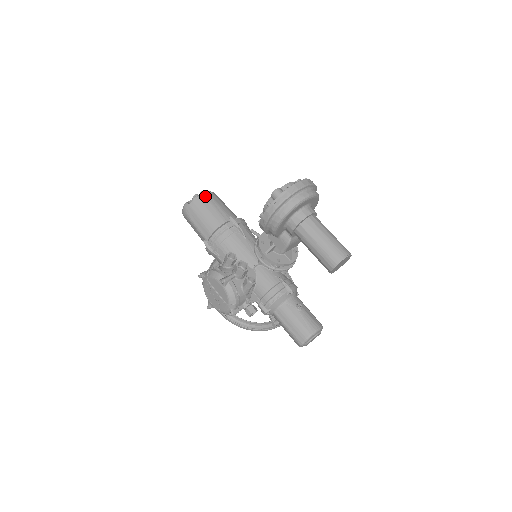
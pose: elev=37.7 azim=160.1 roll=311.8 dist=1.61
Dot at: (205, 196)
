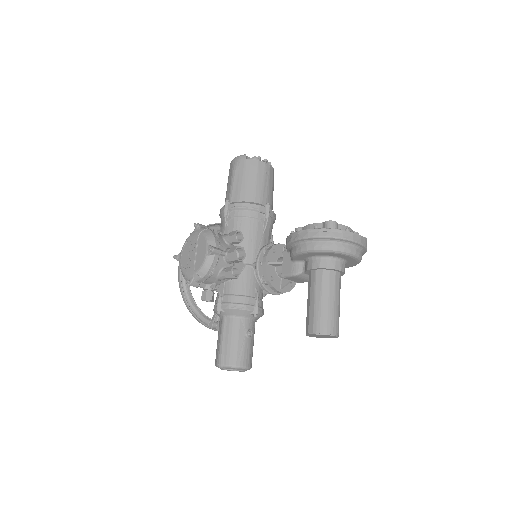
Dot at: (265, 166)
